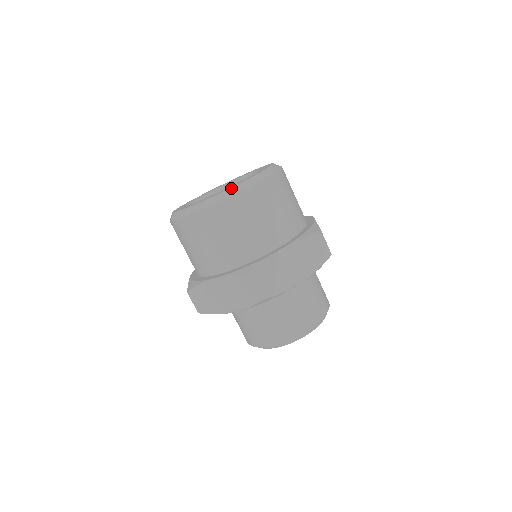
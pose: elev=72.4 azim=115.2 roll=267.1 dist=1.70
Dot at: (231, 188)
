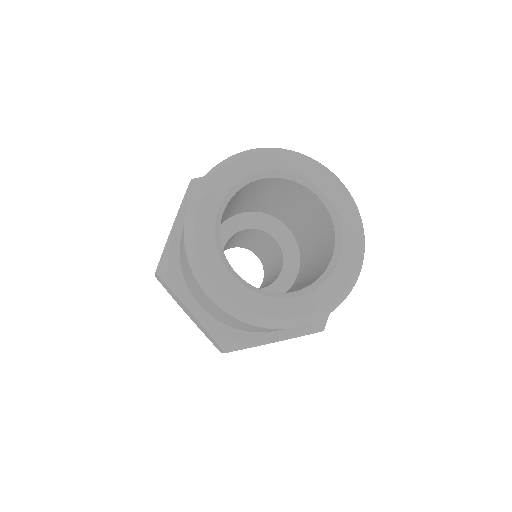
Dot at: (276, 320)
